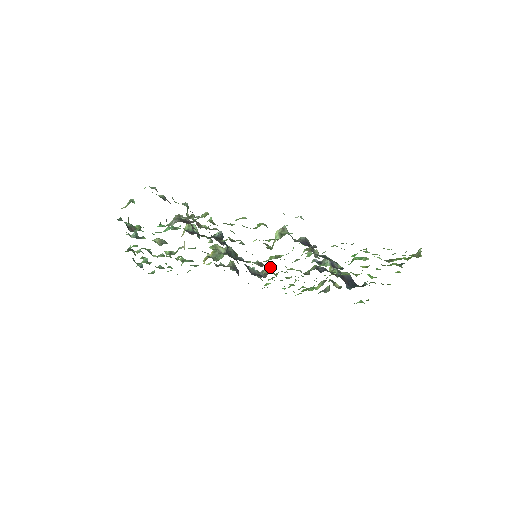
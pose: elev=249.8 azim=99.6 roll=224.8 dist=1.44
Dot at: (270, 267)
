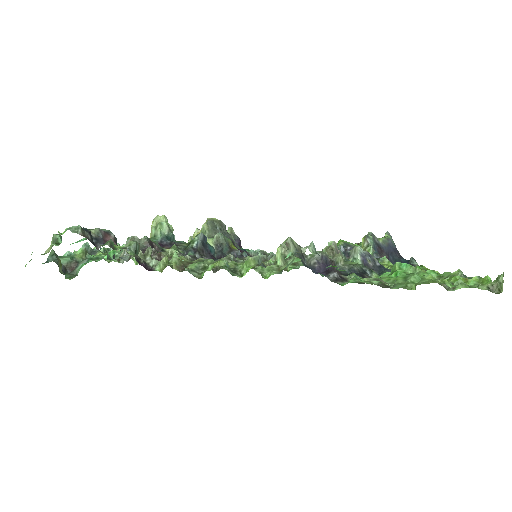
Dot at: occluded
